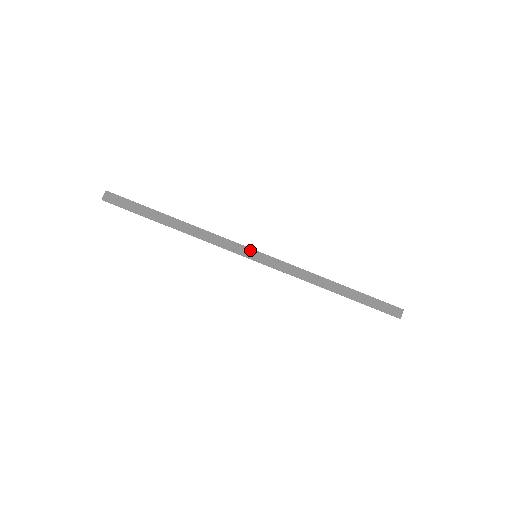
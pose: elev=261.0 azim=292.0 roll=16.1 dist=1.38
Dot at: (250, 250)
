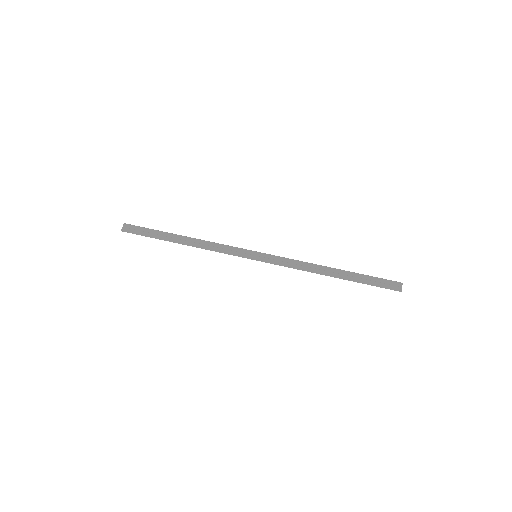
Dot at: (250, 251)
